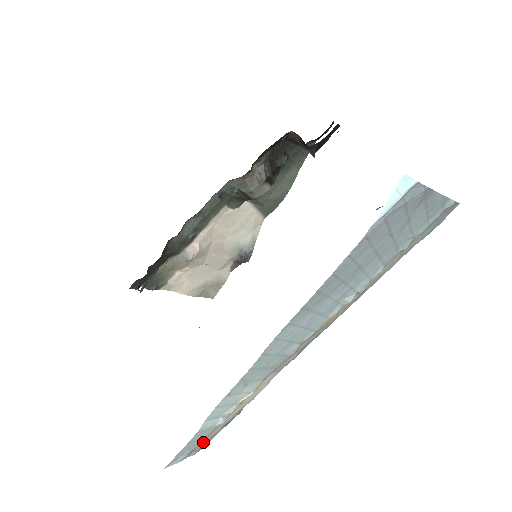
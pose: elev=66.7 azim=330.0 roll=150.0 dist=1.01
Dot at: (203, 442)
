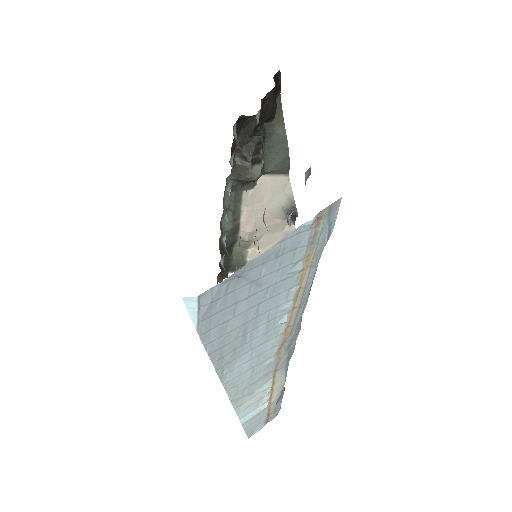
Dot at: (271, 413)
